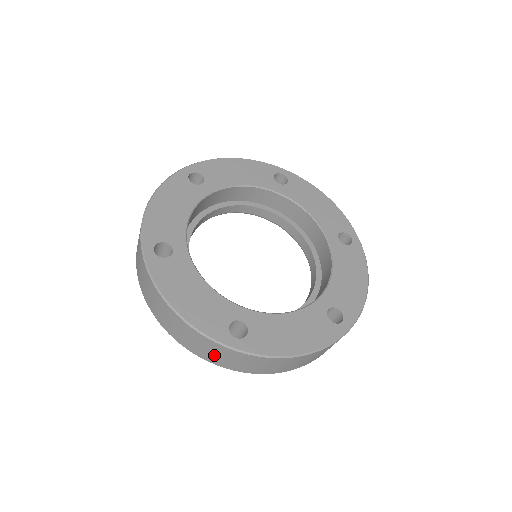
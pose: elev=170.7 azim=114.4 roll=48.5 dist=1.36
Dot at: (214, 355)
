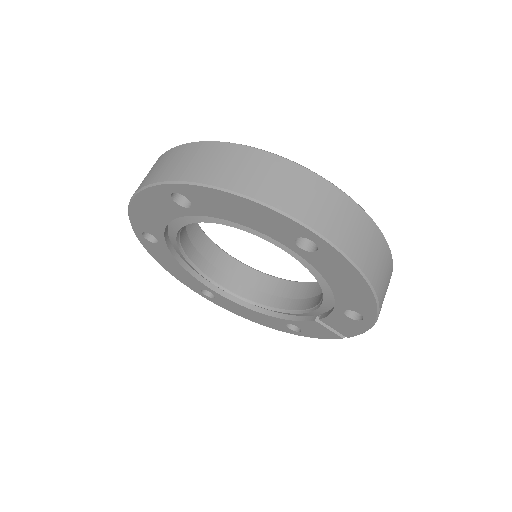
Dot at: (318, 207)
